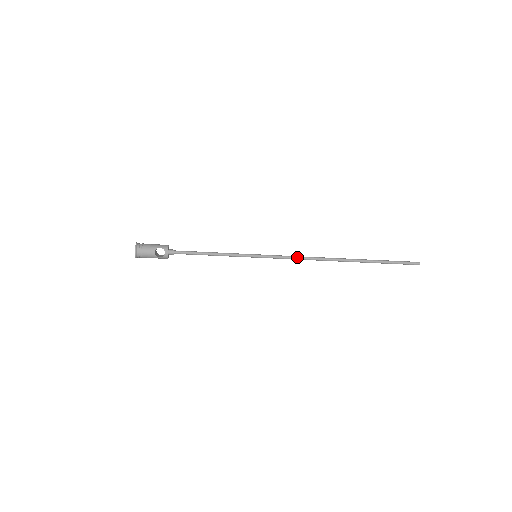
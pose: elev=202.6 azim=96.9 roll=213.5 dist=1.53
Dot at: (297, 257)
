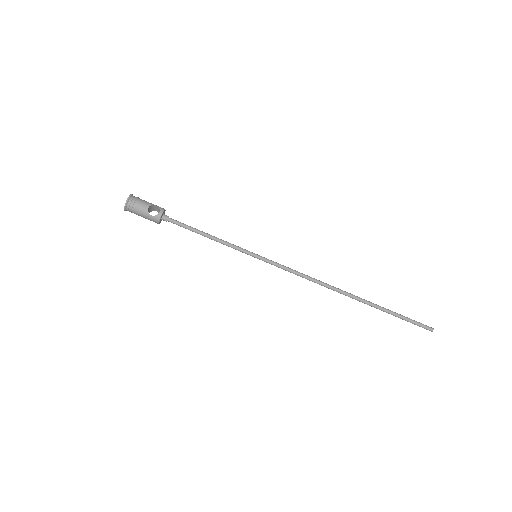
Dot at: (301, 273)
